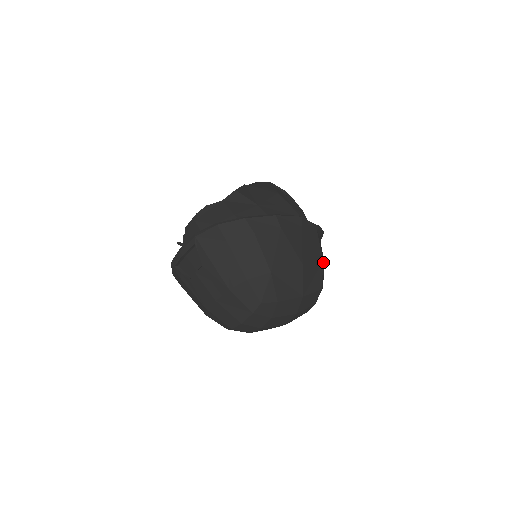
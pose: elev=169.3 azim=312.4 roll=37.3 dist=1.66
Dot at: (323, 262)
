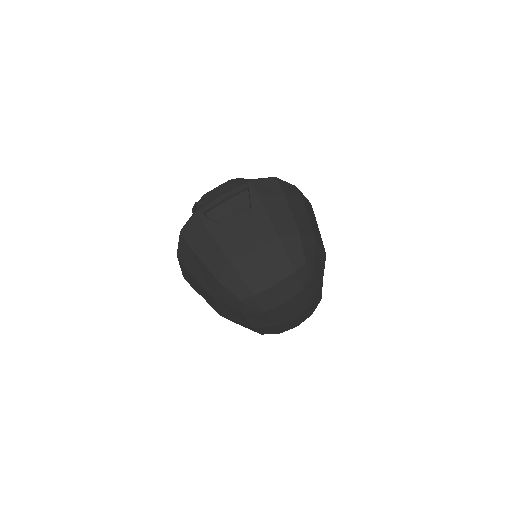
Dot at: occluded
